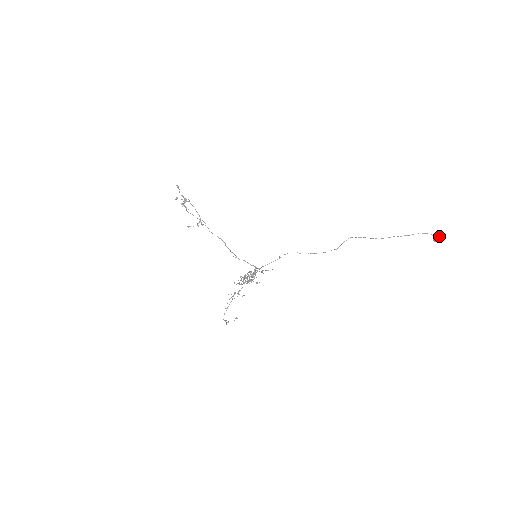
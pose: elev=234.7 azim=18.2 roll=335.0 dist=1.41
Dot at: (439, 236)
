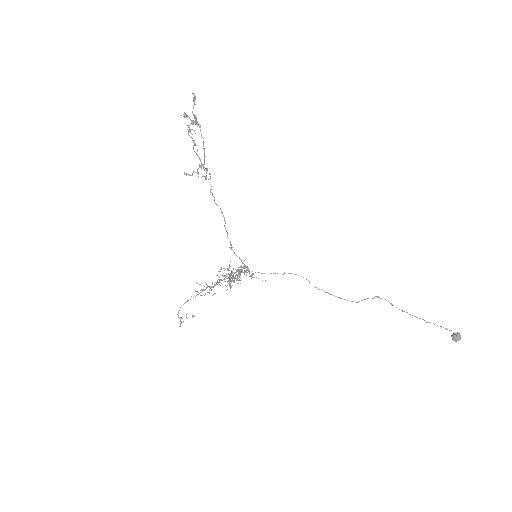
Dot at: occluded
